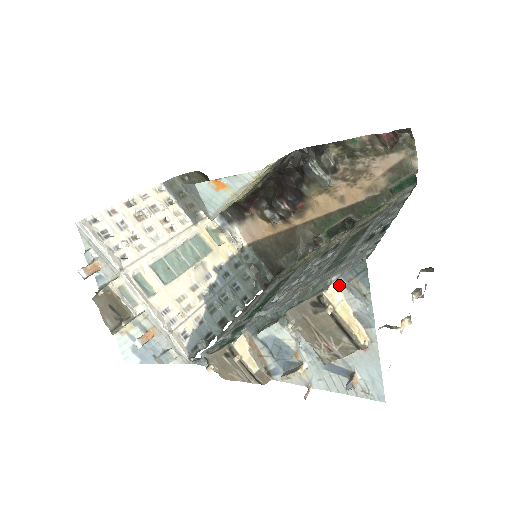
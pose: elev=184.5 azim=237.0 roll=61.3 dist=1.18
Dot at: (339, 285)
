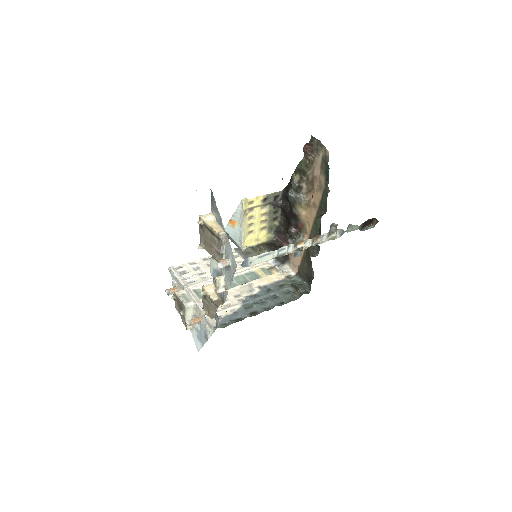
Dot at: (213, 212)
